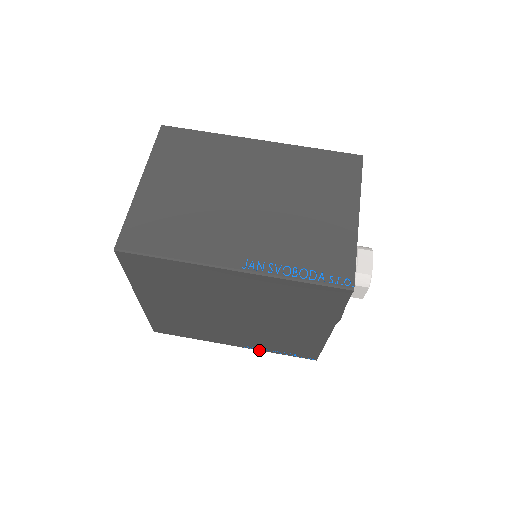
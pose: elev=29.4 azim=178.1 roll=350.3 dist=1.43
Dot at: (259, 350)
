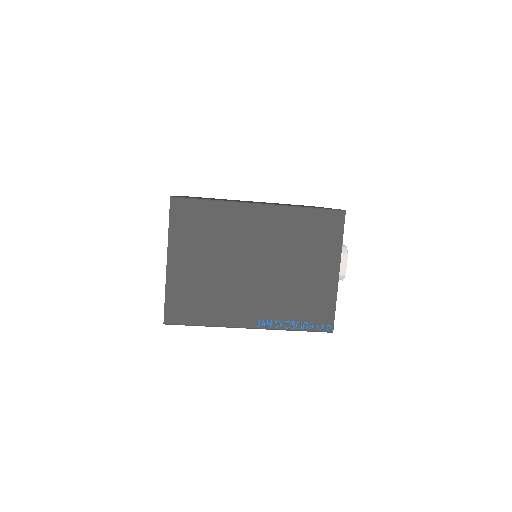
Dot at: occluded
